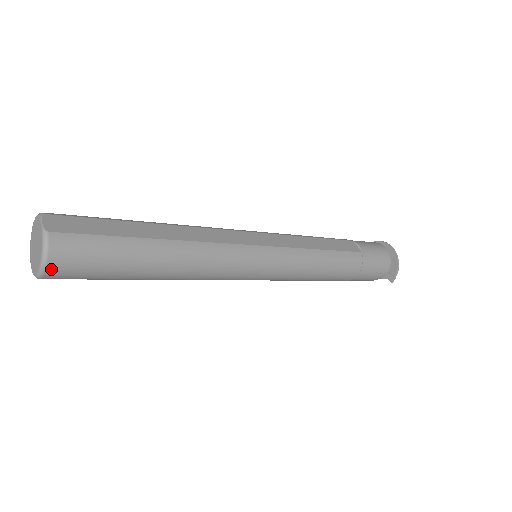
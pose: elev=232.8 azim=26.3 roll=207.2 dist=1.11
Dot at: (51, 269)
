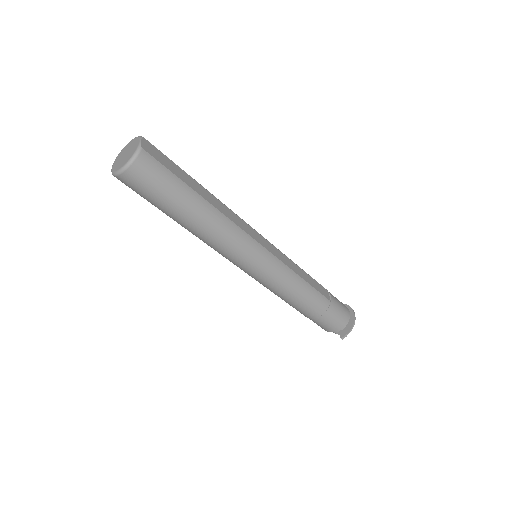
Dot at: (129, 172)
